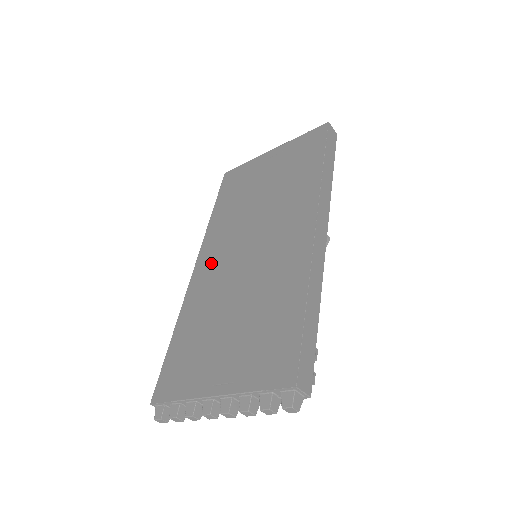
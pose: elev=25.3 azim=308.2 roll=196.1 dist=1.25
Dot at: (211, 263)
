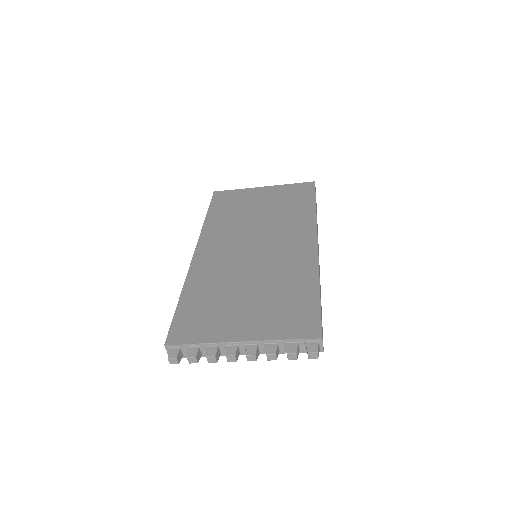
Dot at: (214, 252)
